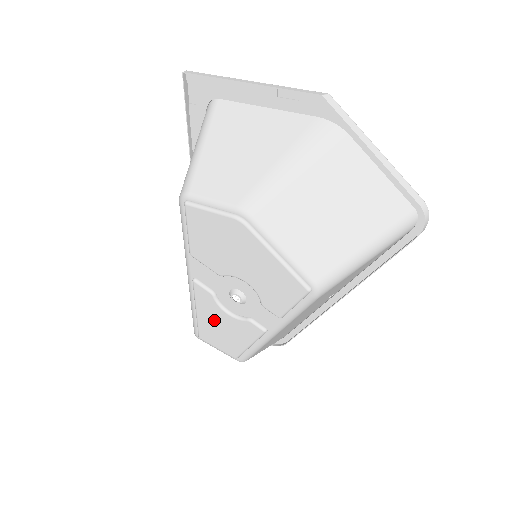
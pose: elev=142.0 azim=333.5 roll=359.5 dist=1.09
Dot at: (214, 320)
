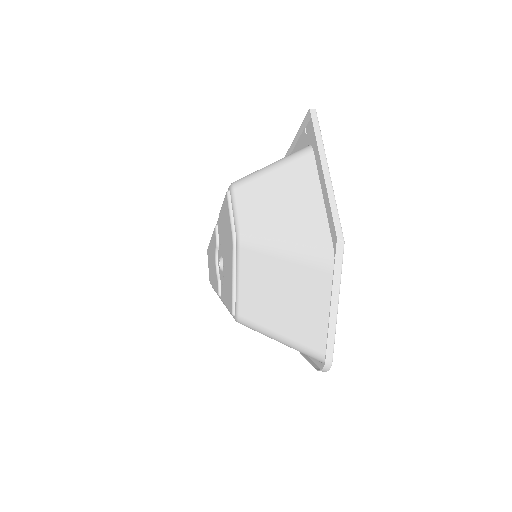
Dot at: (212, 255)
